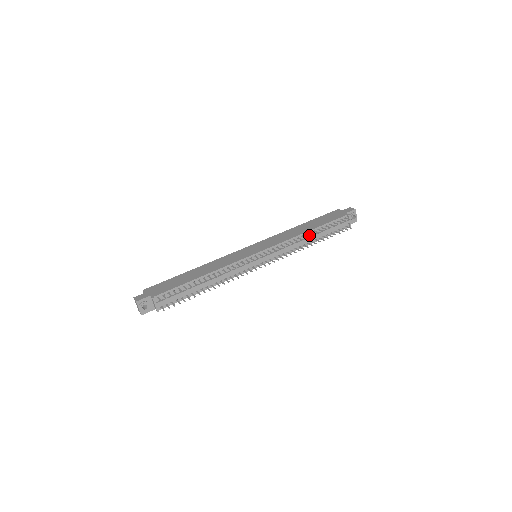
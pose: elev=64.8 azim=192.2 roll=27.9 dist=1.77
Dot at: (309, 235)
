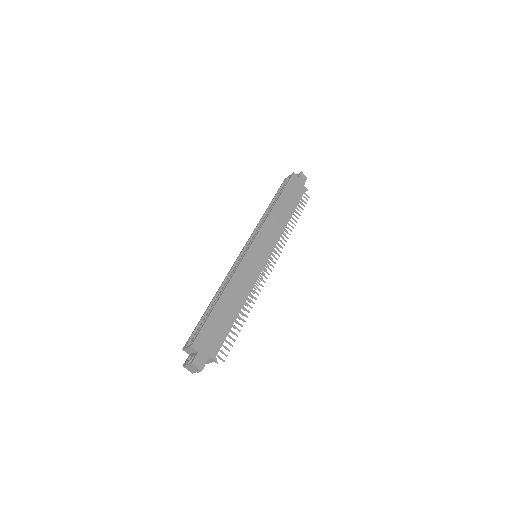
Dot at: (292, 226)
